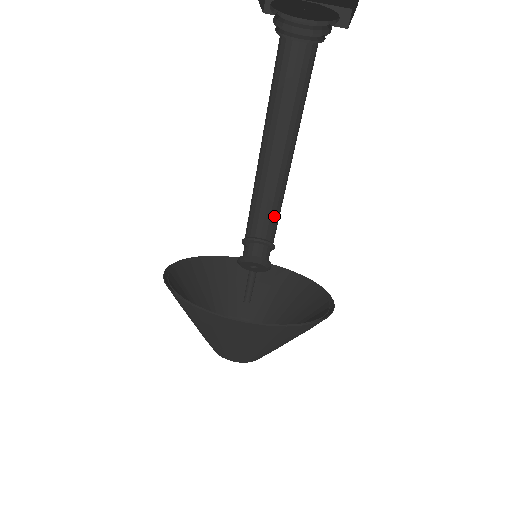
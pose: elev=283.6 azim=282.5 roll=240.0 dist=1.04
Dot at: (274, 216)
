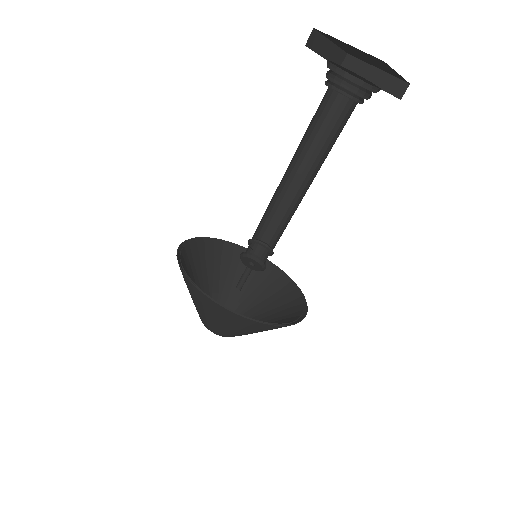
Dot at: (282, 231)
